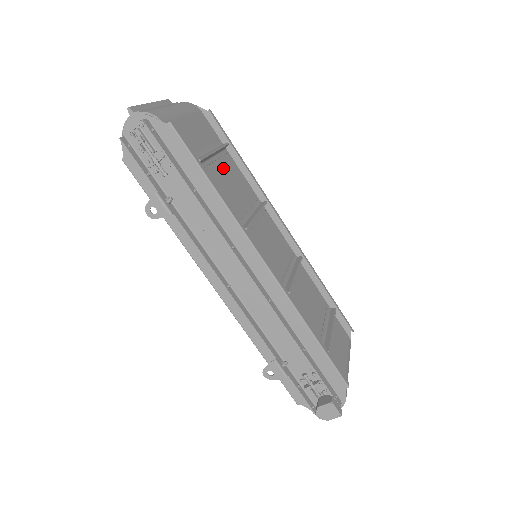
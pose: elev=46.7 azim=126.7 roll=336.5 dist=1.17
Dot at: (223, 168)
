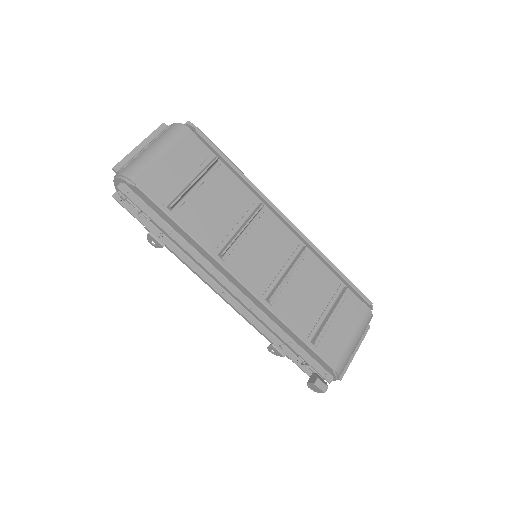
Dot at: (210, 189)
